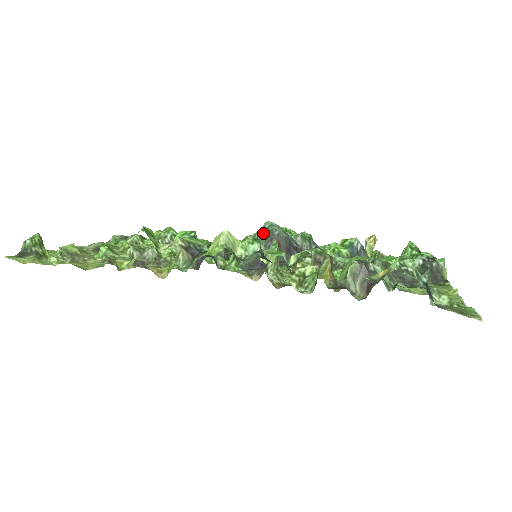
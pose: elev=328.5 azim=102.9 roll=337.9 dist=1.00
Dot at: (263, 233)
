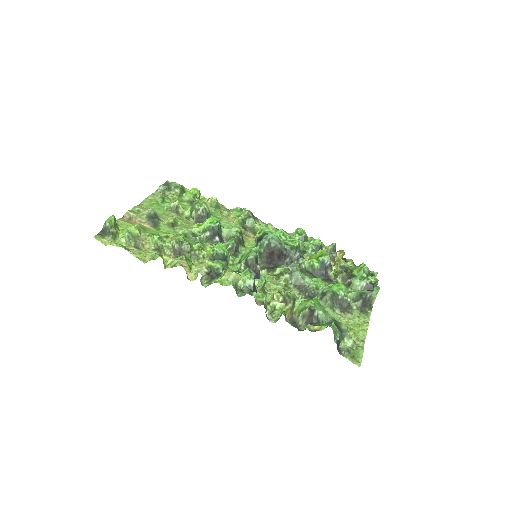
Dot at: (265, 242)
